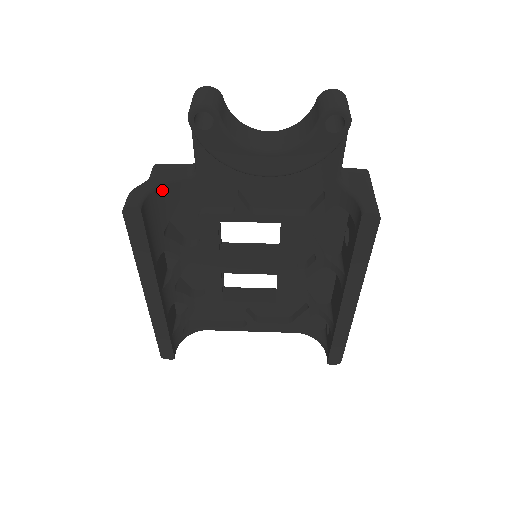
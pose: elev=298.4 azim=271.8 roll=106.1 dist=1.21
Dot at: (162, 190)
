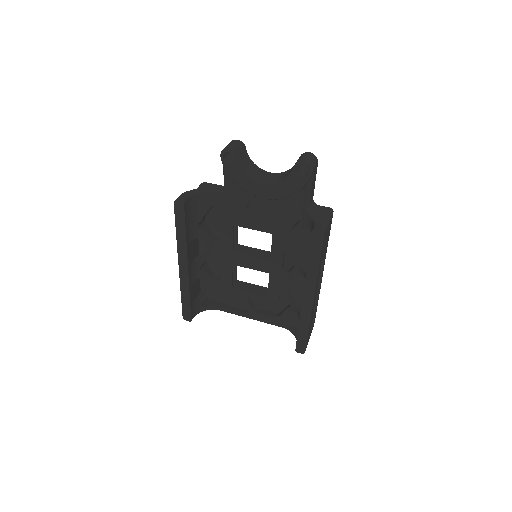
Dot at: (201, 196)
